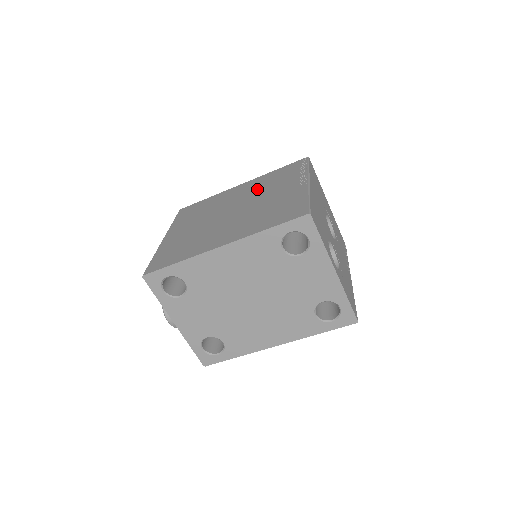
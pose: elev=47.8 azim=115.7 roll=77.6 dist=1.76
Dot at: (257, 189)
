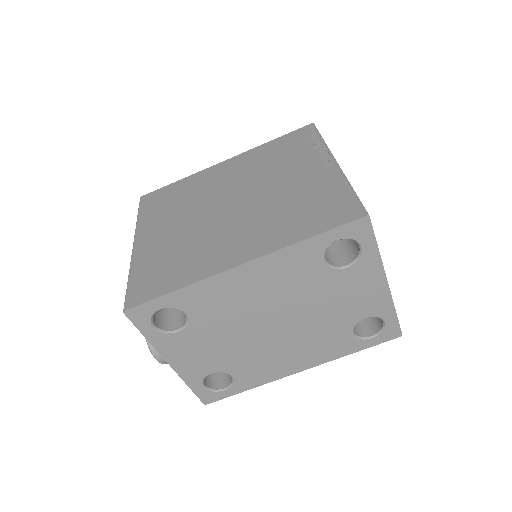
Dot at: (256, 170)
